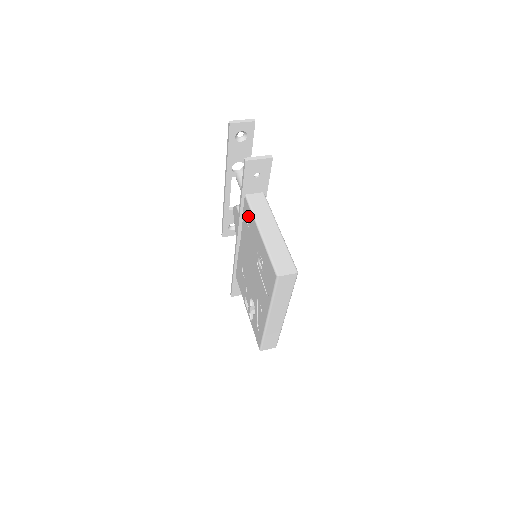
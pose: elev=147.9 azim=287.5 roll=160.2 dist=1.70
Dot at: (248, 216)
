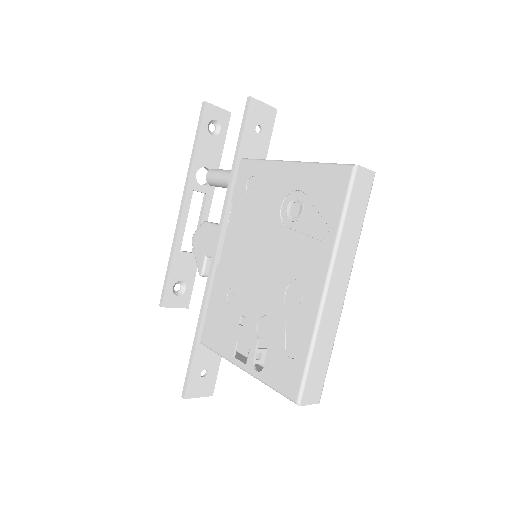
Dot at: (250, 179)
